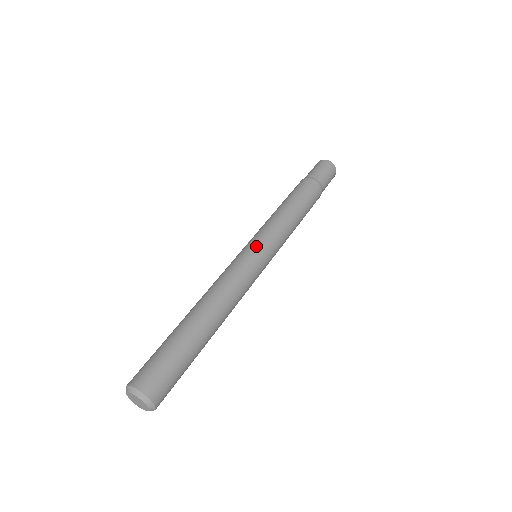
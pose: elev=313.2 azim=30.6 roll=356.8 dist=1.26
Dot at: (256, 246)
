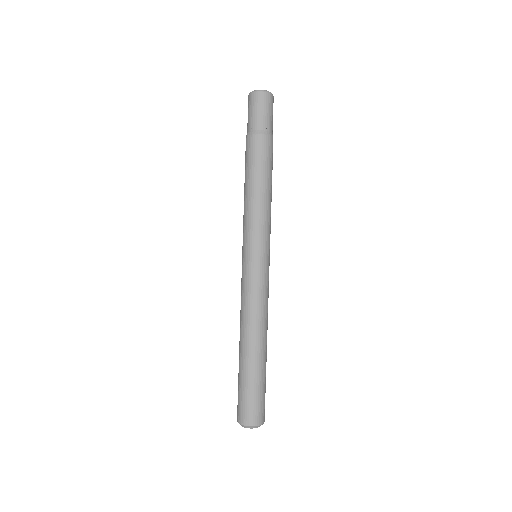
Dot at: (262, 257)
